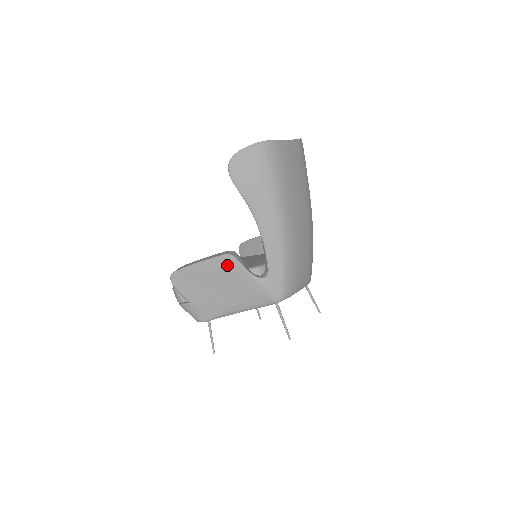
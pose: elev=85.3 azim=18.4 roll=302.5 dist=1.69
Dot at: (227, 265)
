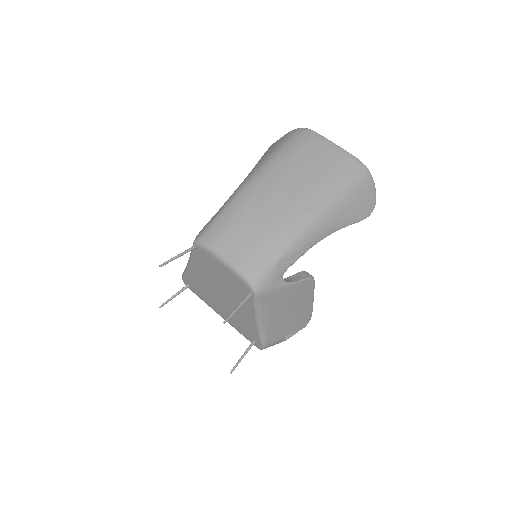
Dot at: occluded
